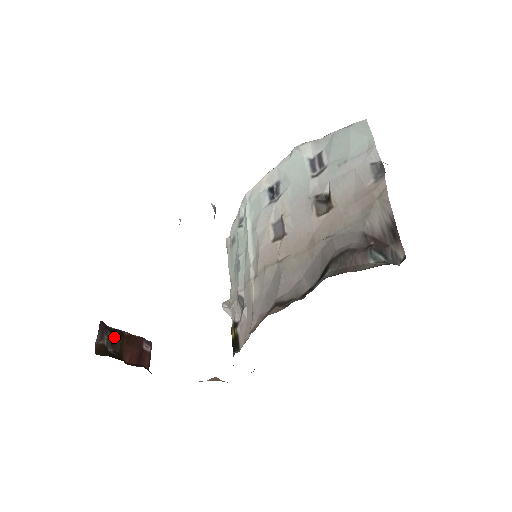
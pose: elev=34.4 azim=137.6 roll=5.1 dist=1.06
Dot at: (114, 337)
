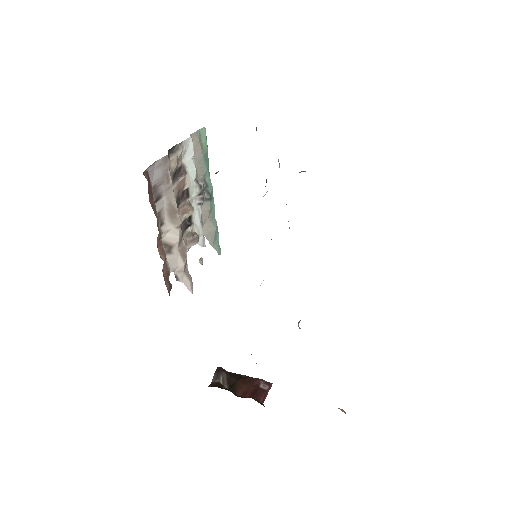
Dot at: (231, 378)
